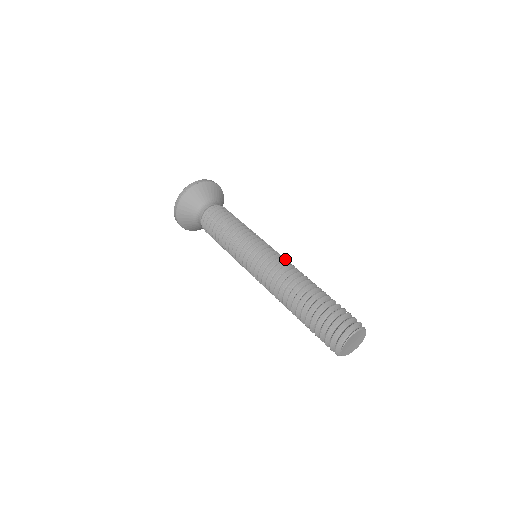
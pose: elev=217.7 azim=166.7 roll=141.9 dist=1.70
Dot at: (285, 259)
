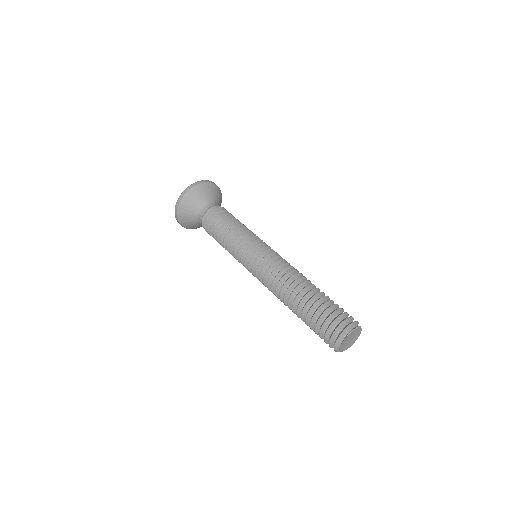
Dot at: occluded
